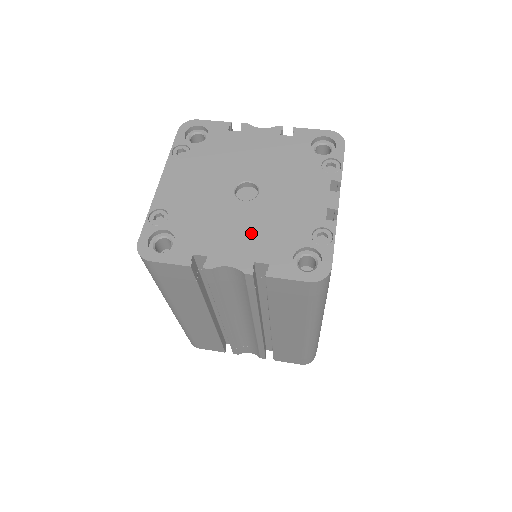
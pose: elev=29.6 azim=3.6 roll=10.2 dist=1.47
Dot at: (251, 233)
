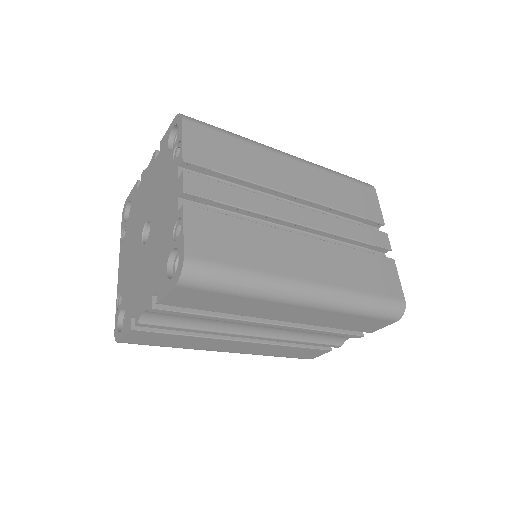
Dot at: (149, 269)
